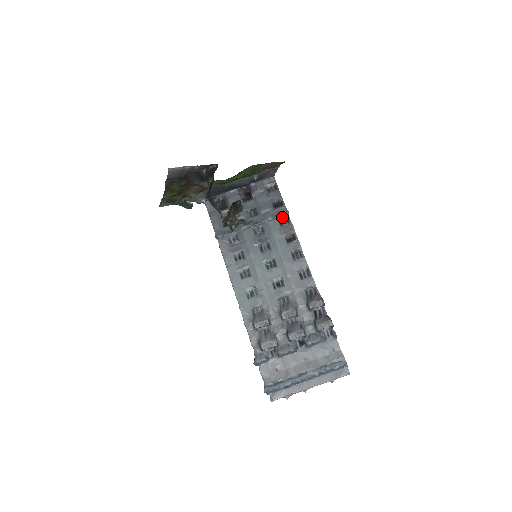
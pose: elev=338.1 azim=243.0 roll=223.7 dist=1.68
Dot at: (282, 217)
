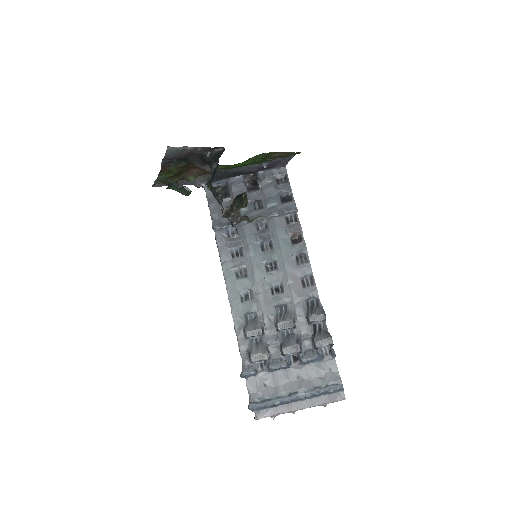
Dot at: (289, 214)
